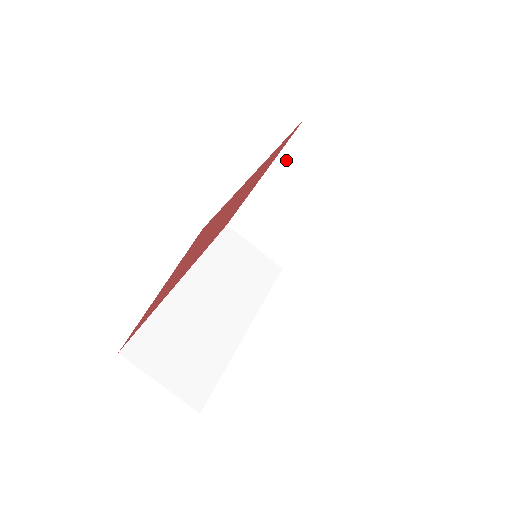
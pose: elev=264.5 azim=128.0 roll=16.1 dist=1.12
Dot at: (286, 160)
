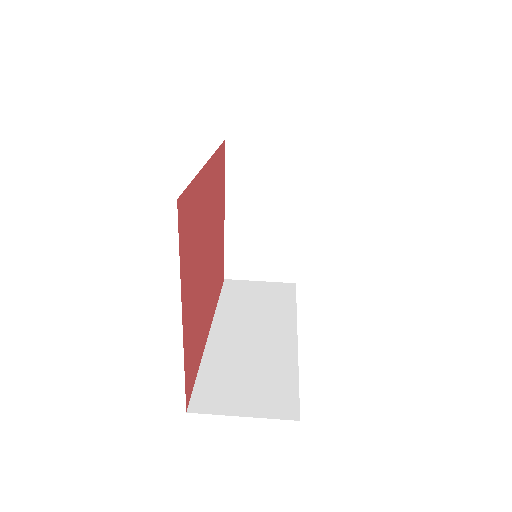
Dot at: (234, 184)
